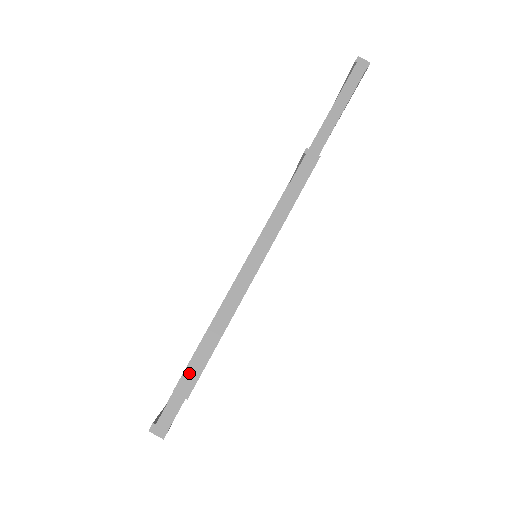
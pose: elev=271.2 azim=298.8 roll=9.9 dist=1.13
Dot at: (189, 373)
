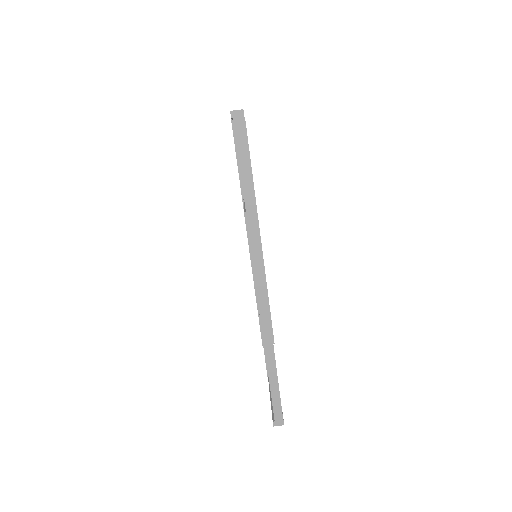
Dot at: (273, 389)
